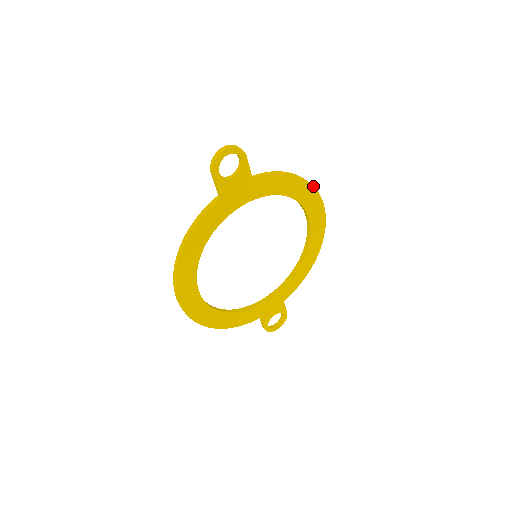
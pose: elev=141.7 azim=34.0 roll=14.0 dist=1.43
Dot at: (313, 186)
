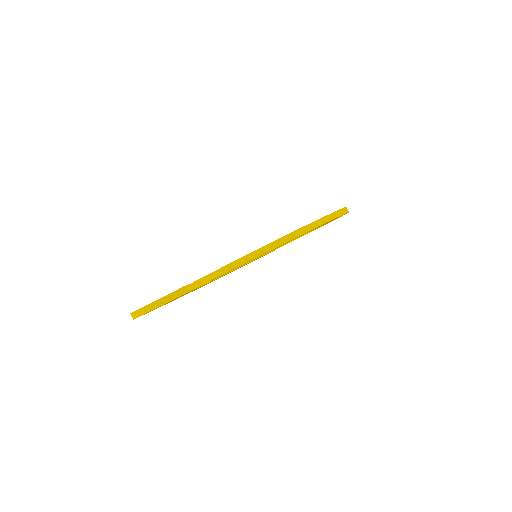
Dot at: occluded
